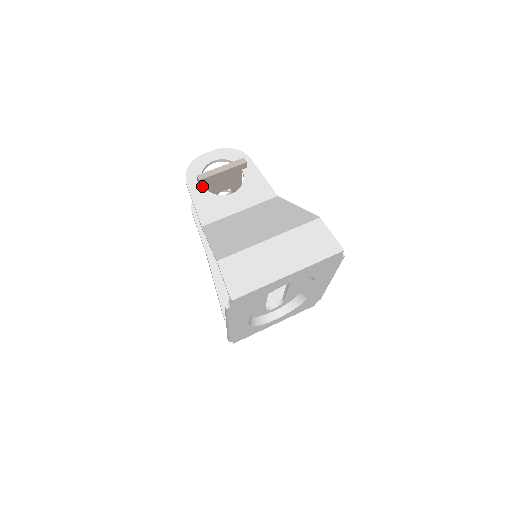
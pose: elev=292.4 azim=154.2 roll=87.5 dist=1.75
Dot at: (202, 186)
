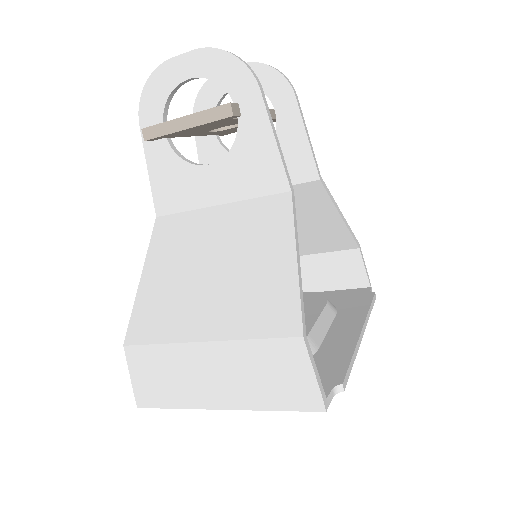
Dot at: occluded
